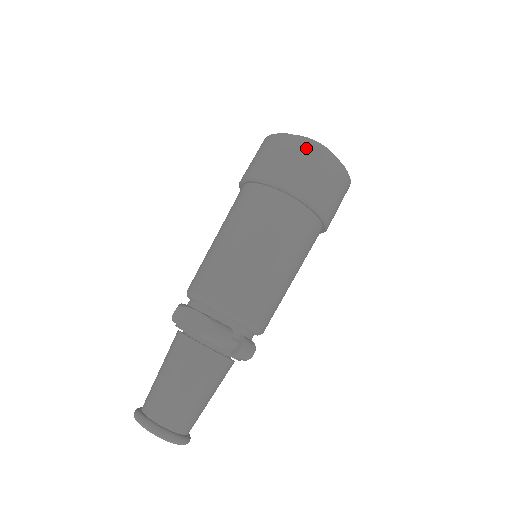
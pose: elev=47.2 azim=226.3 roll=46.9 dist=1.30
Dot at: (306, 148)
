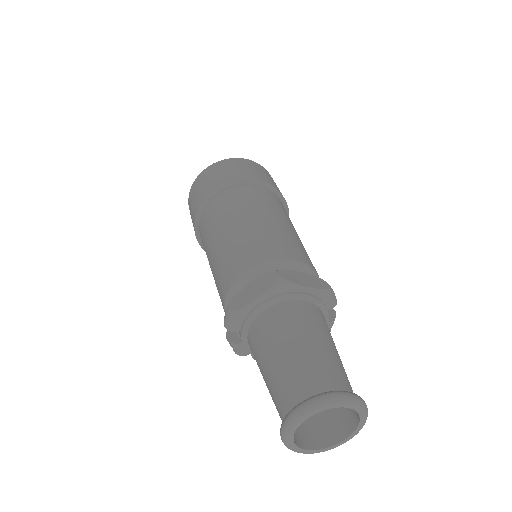
Dot at: (267, 172)
